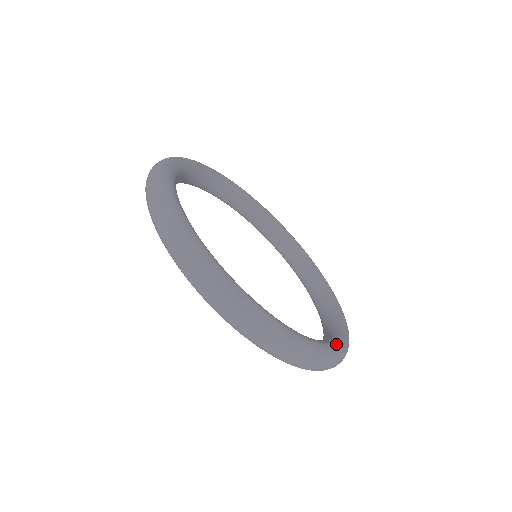
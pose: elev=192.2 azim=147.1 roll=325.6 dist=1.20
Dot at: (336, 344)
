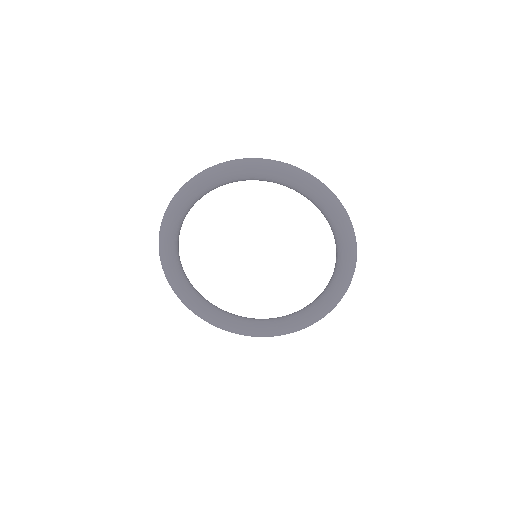
Dot at: occluded
